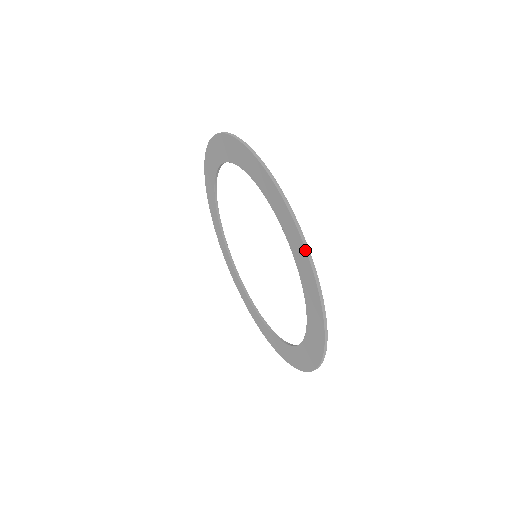
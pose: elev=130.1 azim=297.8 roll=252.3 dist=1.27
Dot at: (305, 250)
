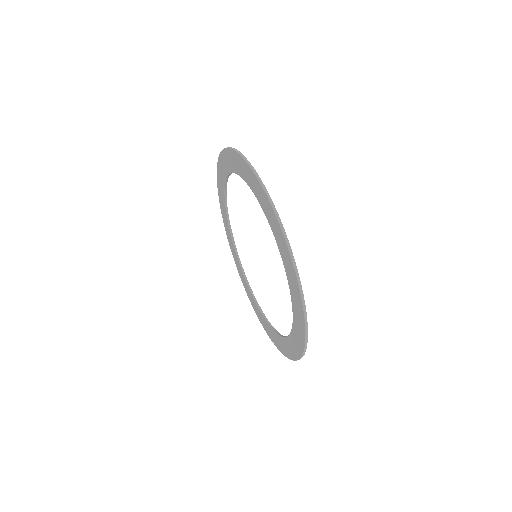
Dot at: (297, 282)
